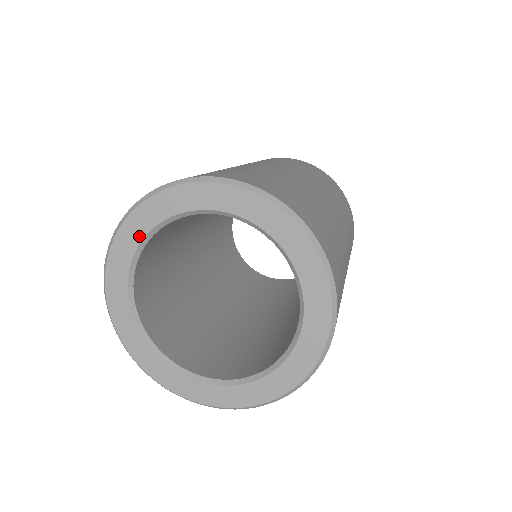
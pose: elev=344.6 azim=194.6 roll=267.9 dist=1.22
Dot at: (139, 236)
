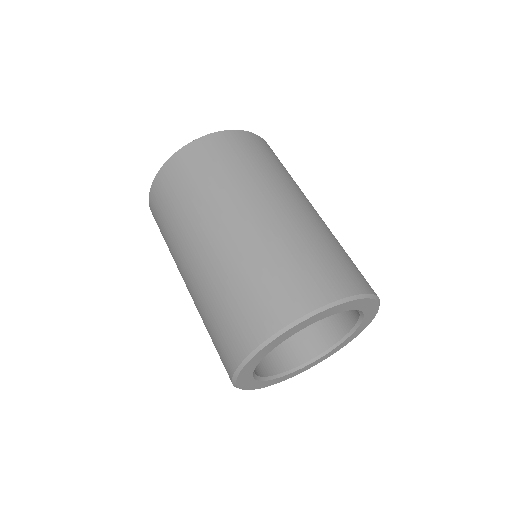
Dot at: (302, 328)
